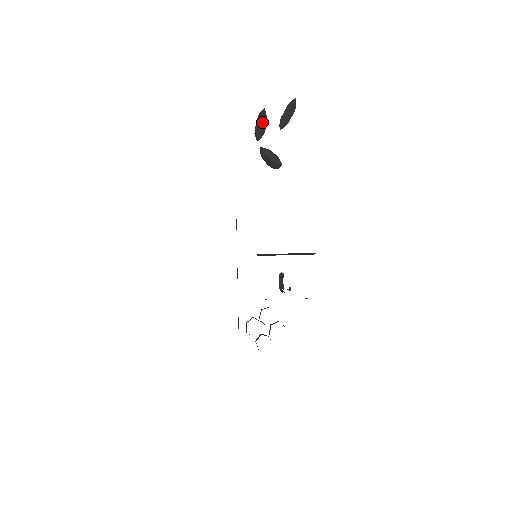
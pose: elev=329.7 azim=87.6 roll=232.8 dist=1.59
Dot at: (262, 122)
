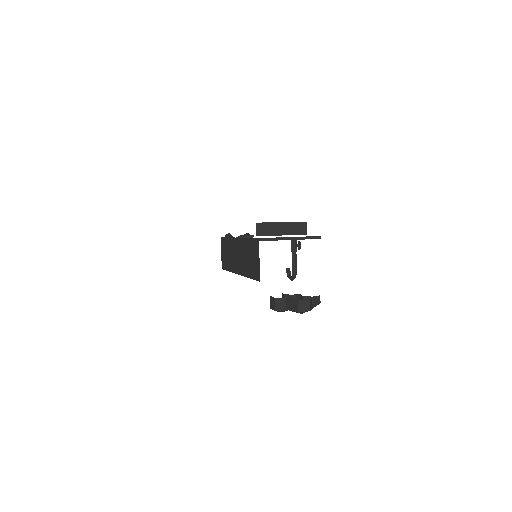
Dot at: (229, 233)
